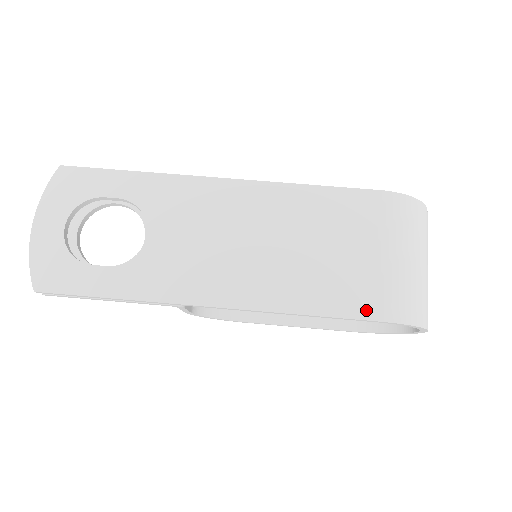
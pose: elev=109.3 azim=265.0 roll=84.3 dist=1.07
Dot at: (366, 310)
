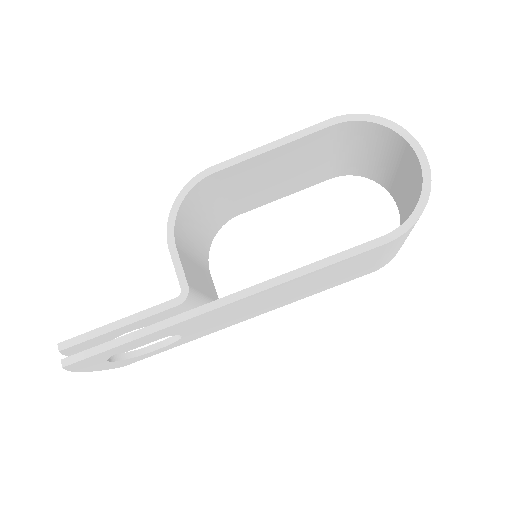
Dot at: (365, 274)
